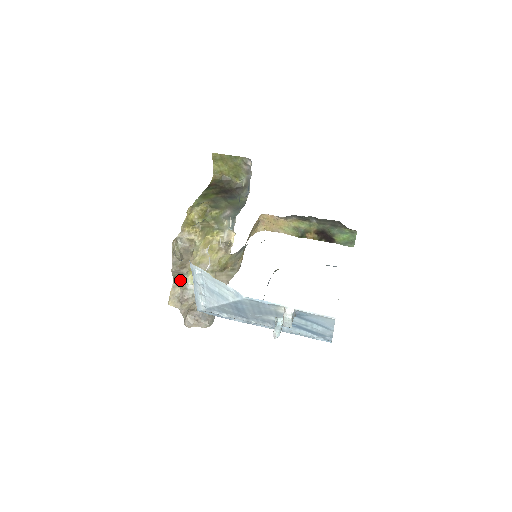
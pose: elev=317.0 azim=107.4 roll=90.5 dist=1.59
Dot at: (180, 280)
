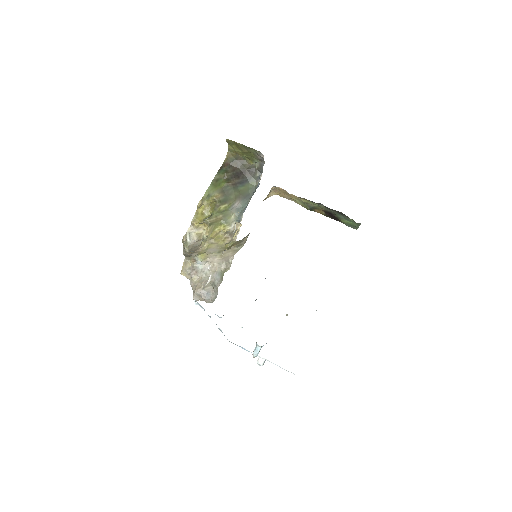
Dot at: (191, 257)
